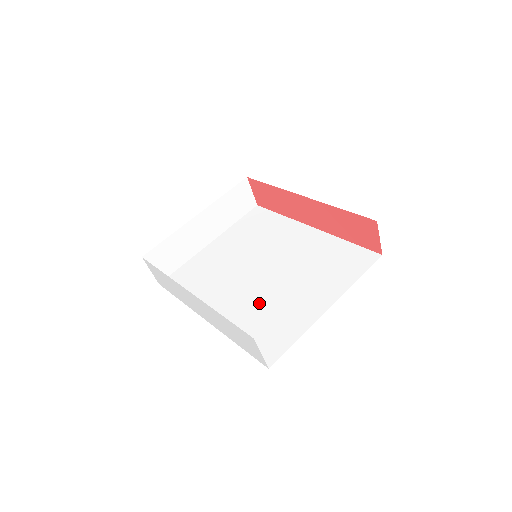
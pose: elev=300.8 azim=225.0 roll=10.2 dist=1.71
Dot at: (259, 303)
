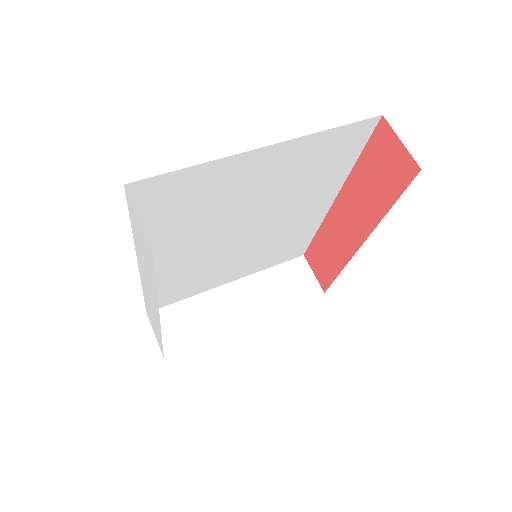
Dot at: occluded
